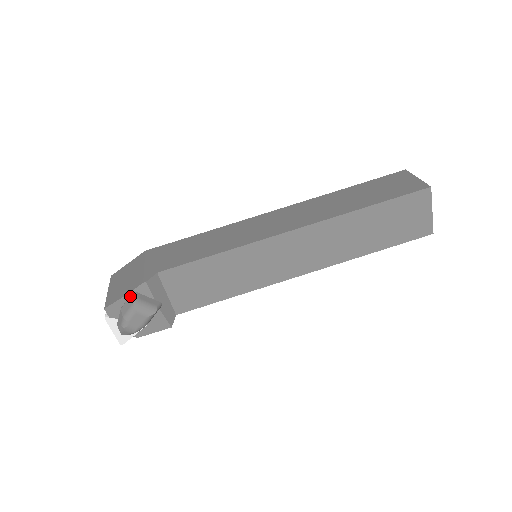
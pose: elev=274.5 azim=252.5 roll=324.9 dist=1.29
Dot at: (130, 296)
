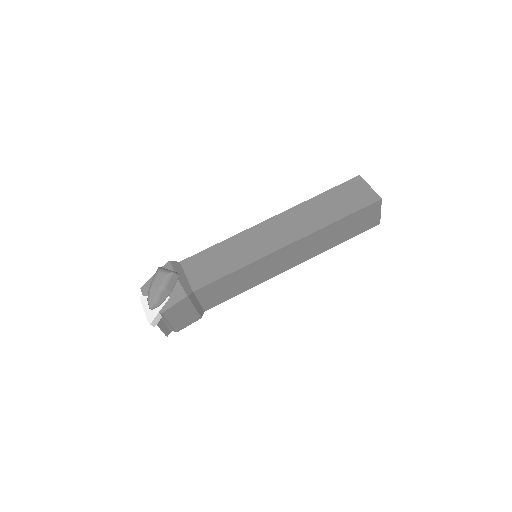
Dot at: occluded
